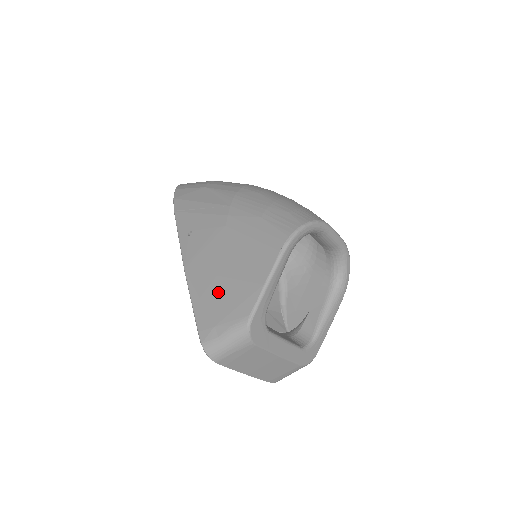
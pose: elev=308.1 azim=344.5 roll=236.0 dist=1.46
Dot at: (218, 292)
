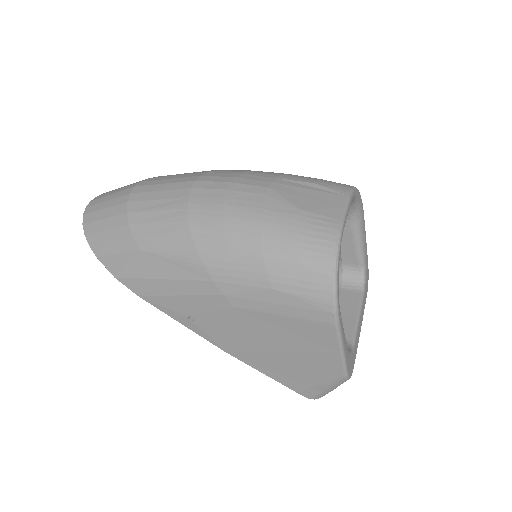
Dot at: (288, 365)
